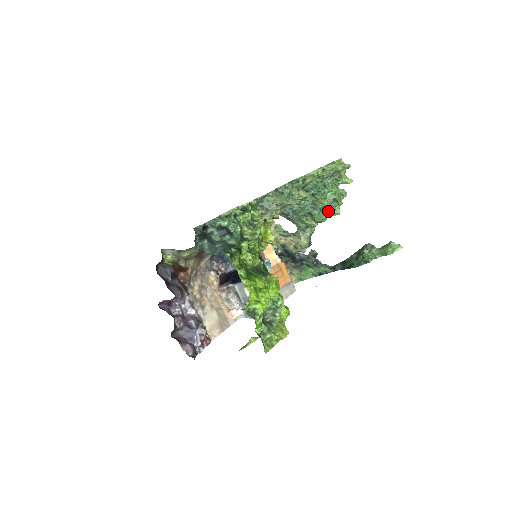
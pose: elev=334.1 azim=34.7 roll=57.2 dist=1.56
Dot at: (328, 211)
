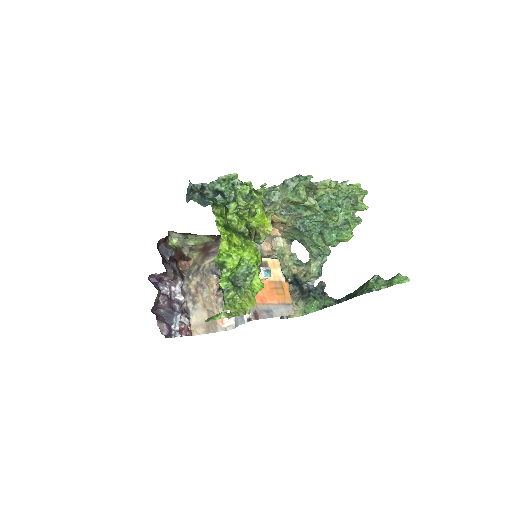
Dot at: (339, 233)
